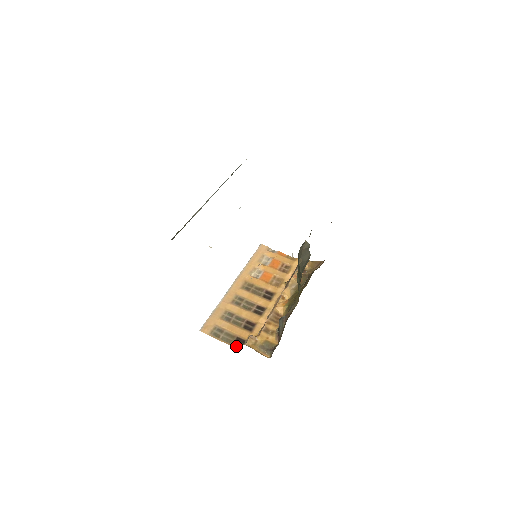
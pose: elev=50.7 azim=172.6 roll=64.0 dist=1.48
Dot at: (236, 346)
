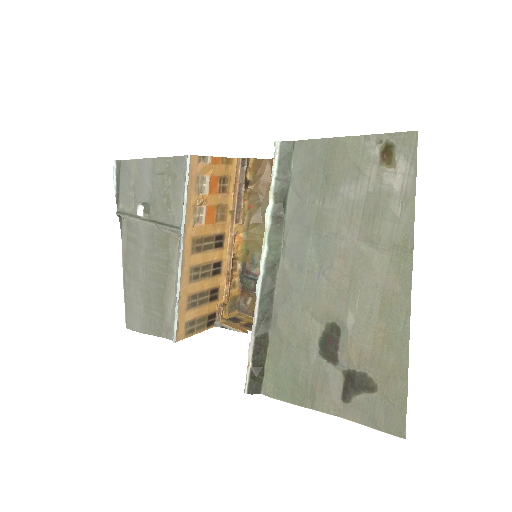
Dot at: (211, 326)
